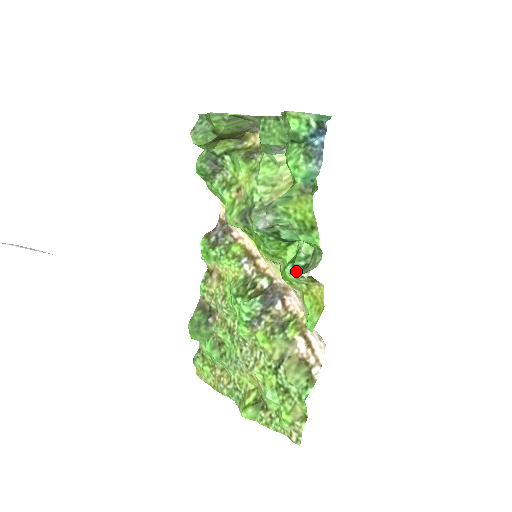
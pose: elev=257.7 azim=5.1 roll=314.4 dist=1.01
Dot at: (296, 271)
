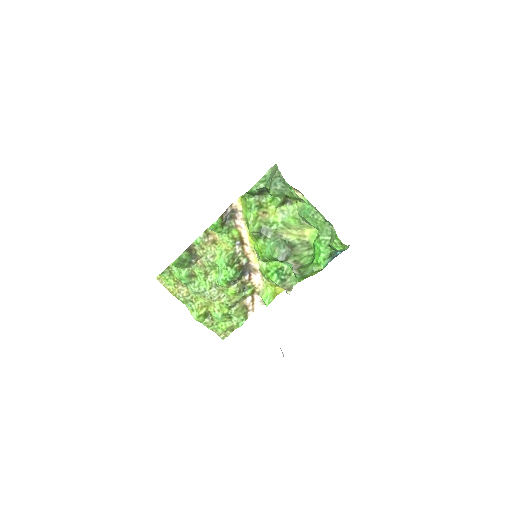
Dot at: (279, 281)
